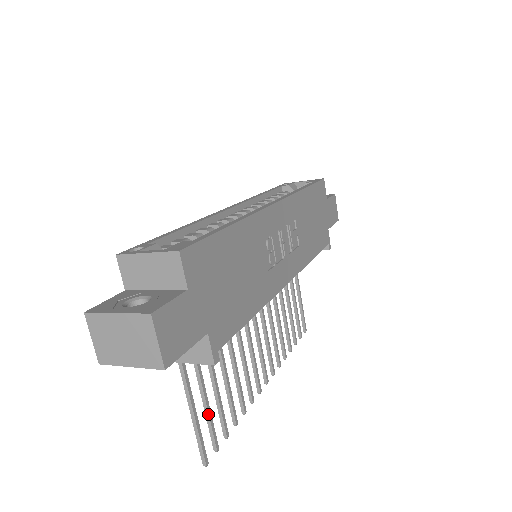
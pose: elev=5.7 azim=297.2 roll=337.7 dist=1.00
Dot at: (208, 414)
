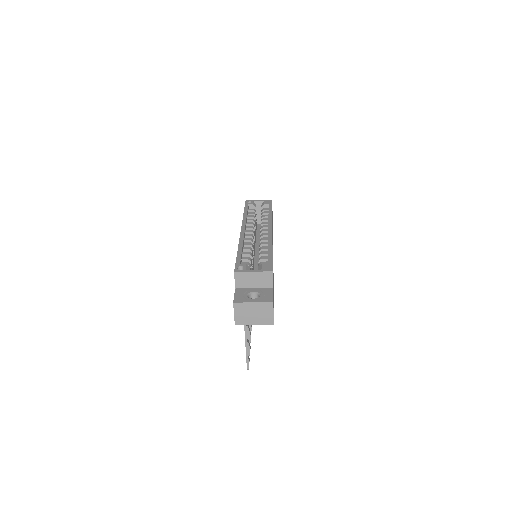
Dot at: (248, 344)
